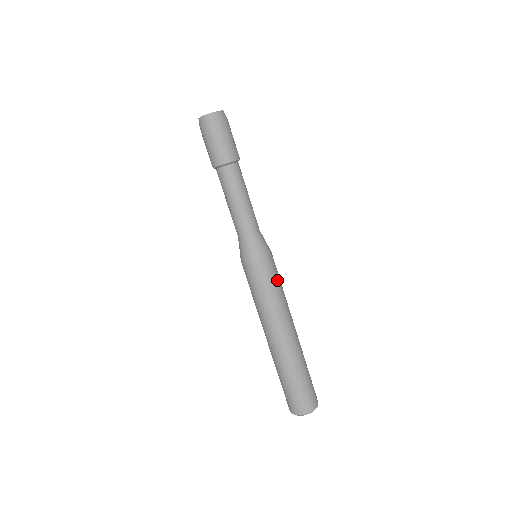
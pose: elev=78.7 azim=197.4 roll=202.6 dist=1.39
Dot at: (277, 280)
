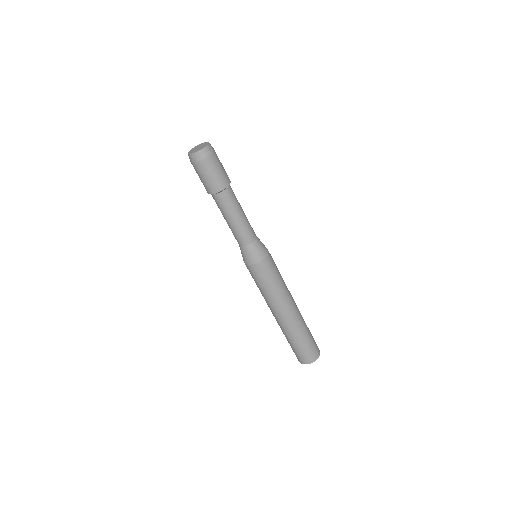
Dot at: (276, 274)
